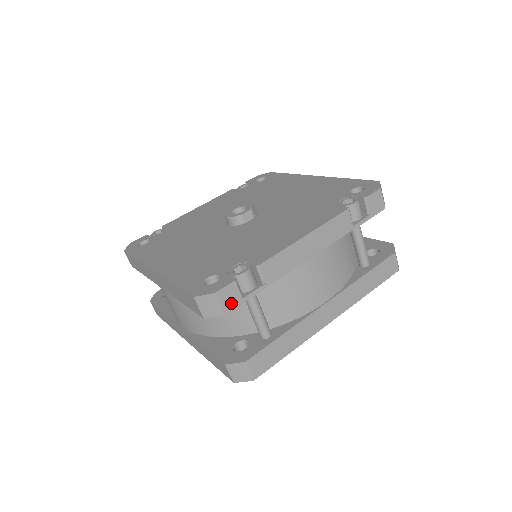
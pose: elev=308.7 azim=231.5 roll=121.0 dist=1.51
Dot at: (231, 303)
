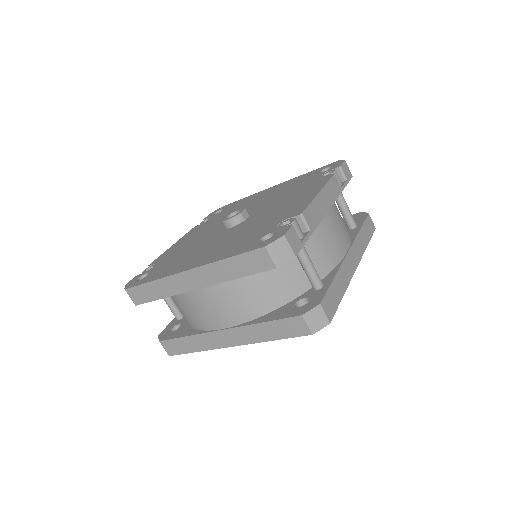
Dot at: (296, 246)
